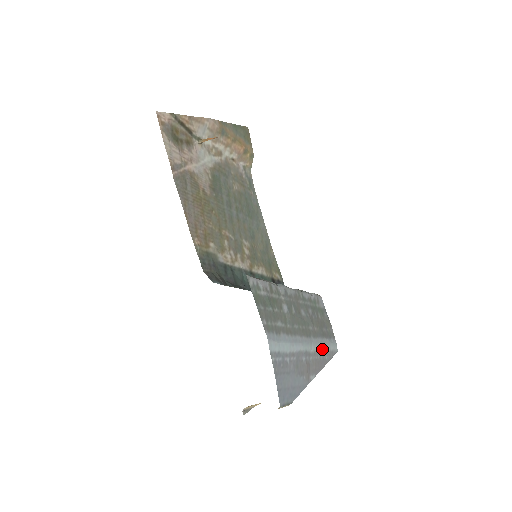
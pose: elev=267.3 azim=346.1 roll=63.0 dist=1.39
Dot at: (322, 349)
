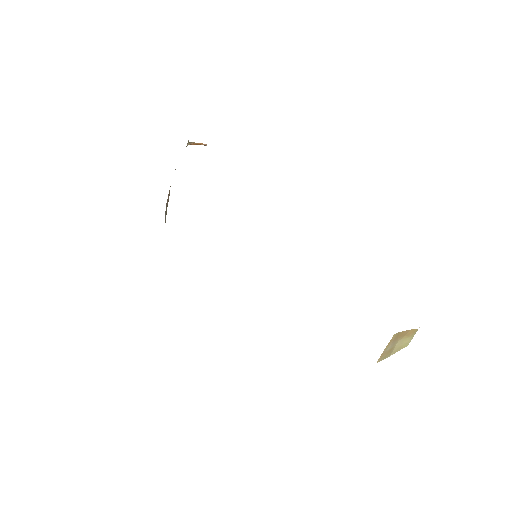
Dot at: occluded
